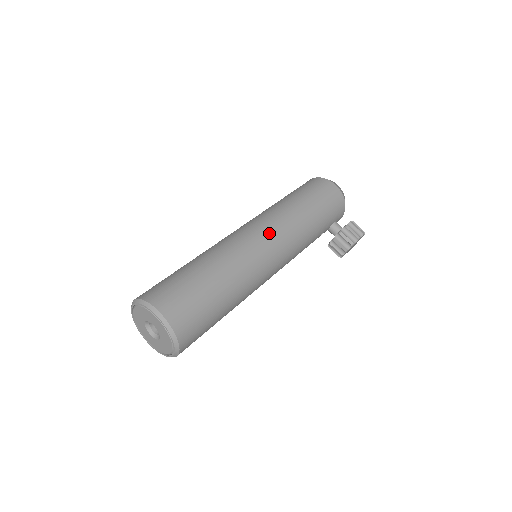
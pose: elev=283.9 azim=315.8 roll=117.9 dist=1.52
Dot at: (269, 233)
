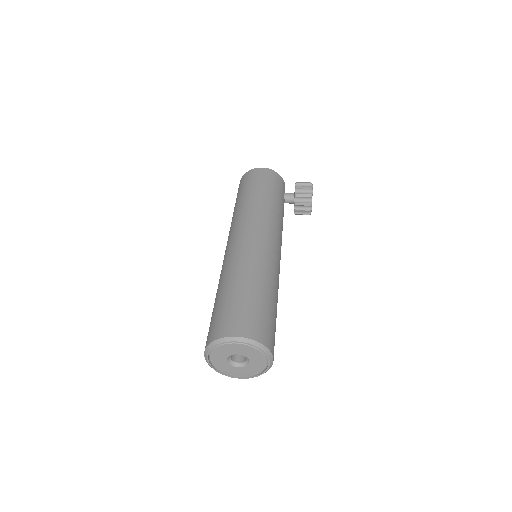
Dot at: (252, 229)
